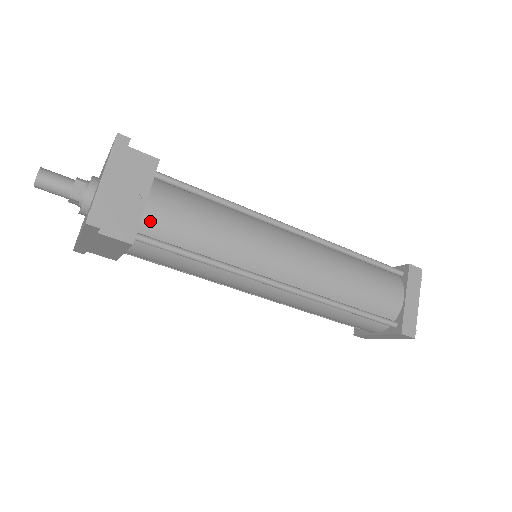
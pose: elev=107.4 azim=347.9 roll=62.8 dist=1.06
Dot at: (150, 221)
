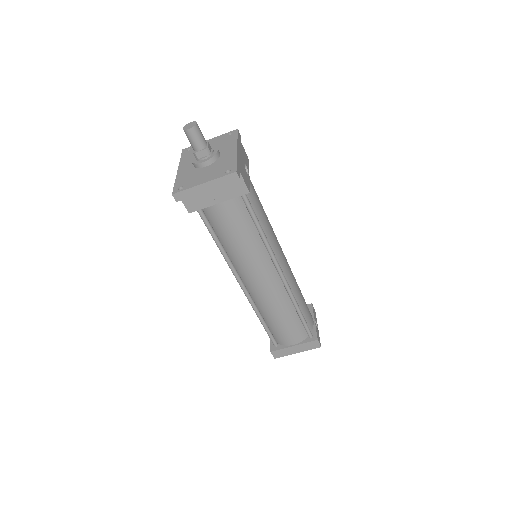
Dot at: (211, 210)
